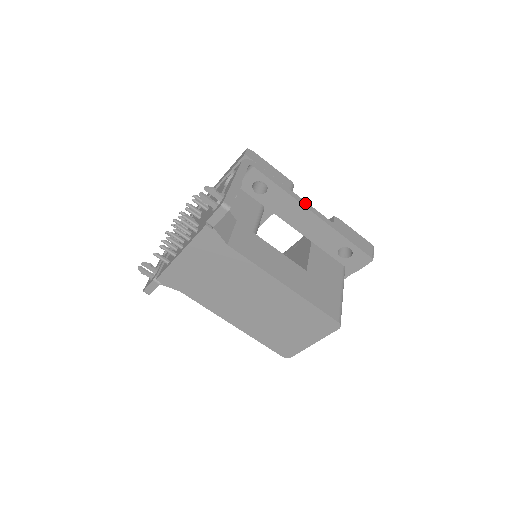
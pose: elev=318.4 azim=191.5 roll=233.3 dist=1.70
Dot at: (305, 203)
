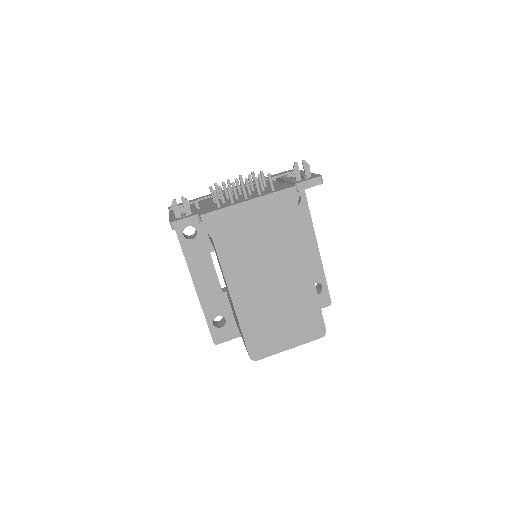
Dot at: (314, 232)
